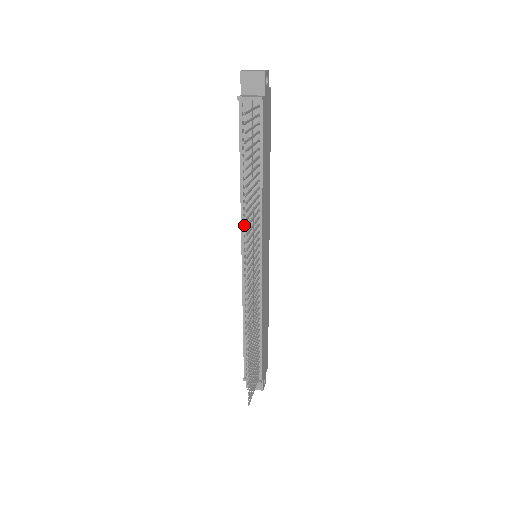
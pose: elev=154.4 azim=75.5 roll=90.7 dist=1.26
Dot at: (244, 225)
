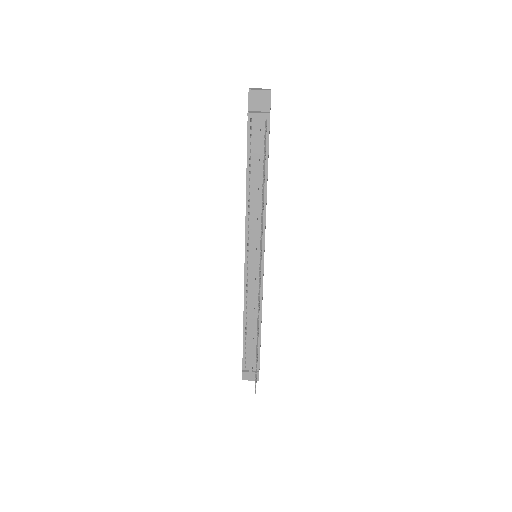
Dot at: (248, 228)
